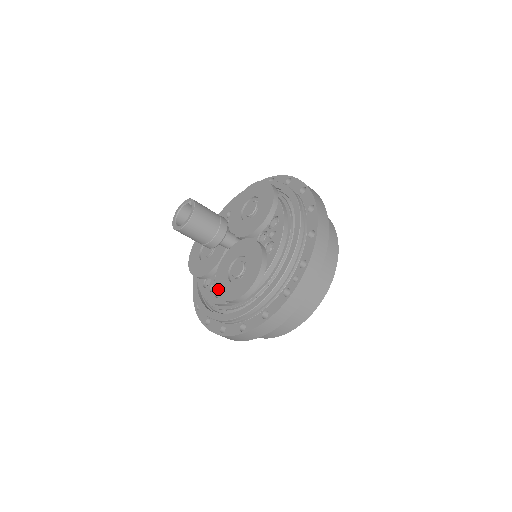
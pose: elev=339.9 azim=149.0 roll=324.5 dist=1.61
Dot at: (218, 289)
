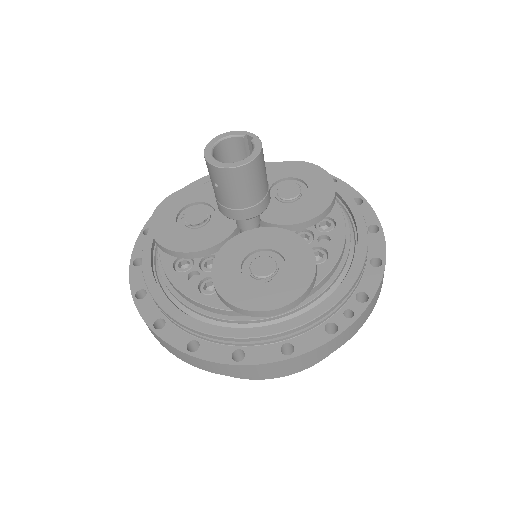
Dot at: (219, 283)
